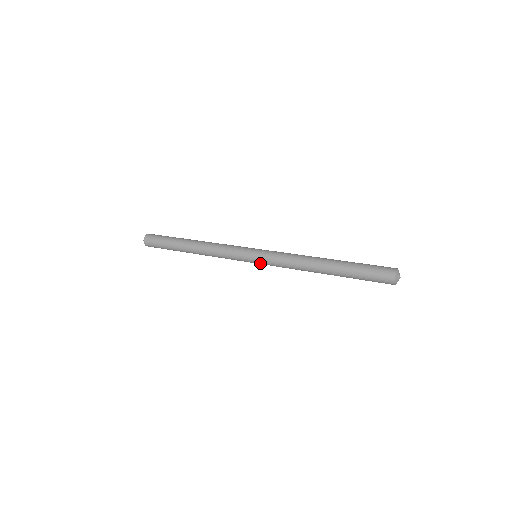
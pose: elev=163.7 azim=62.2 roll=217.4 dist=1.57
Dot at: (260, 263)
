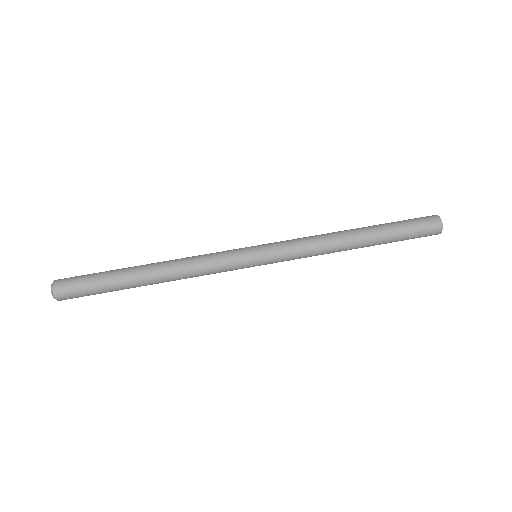
Dot at: (268, 263)
